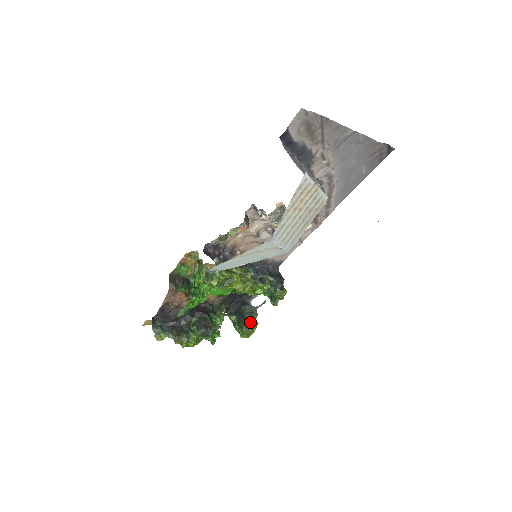
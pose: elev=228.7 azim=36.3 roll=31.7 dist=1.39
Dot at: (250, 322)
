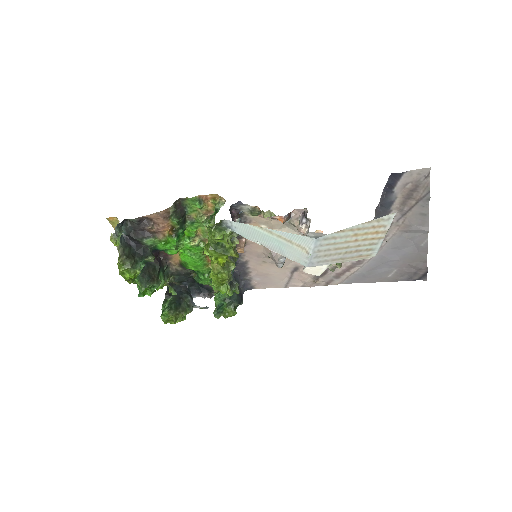
Dot at: (181, 311)
